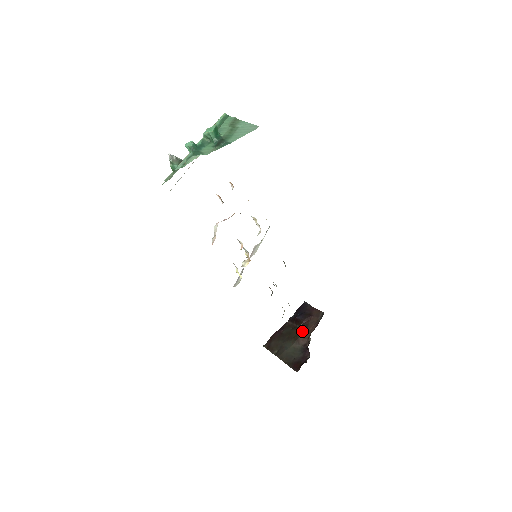
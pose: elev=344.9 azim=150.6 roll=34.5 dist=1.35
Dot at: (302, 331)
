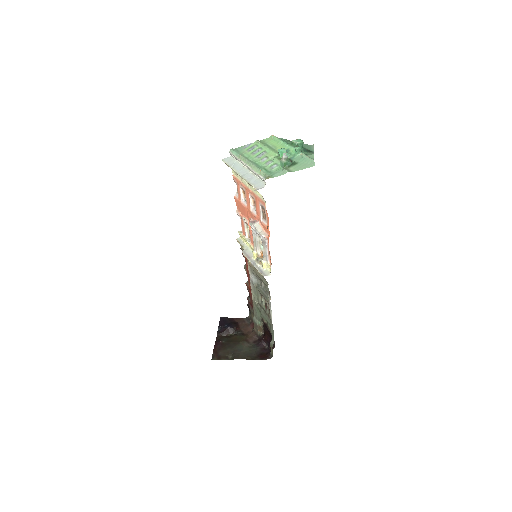
Dot at: (242, 334)
